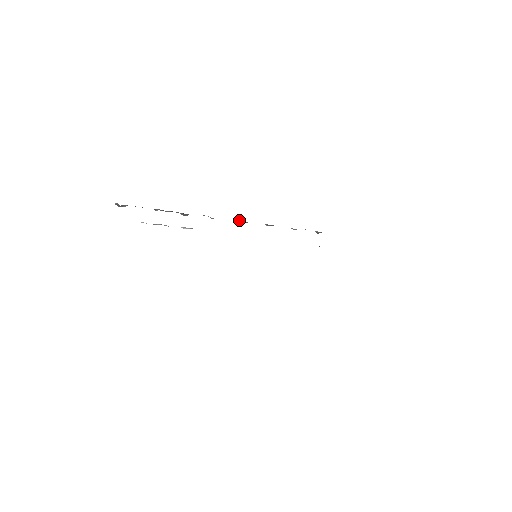
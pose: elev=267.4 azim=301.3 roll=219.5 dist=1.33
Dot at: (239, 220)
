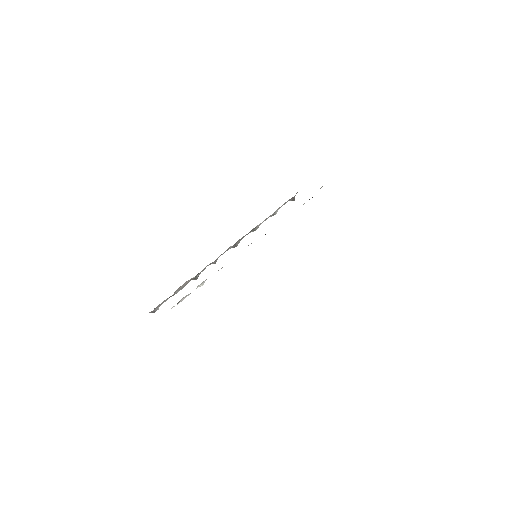
Dot at: (231, 247)
